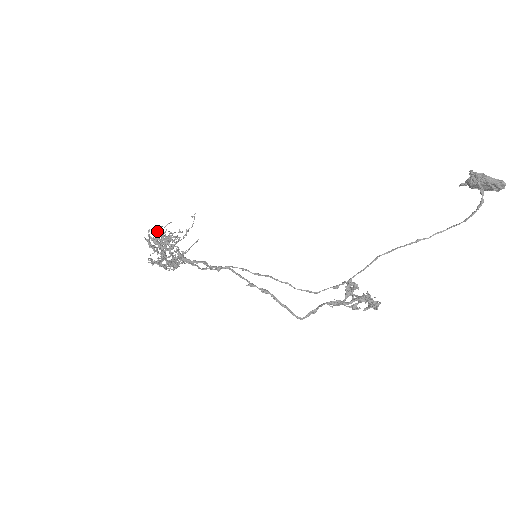
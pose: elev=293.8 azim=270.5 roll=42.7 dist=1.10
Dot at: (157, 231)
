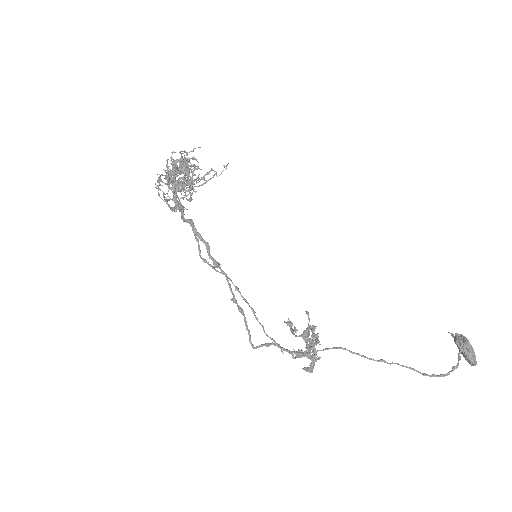
Dot at: occluded
